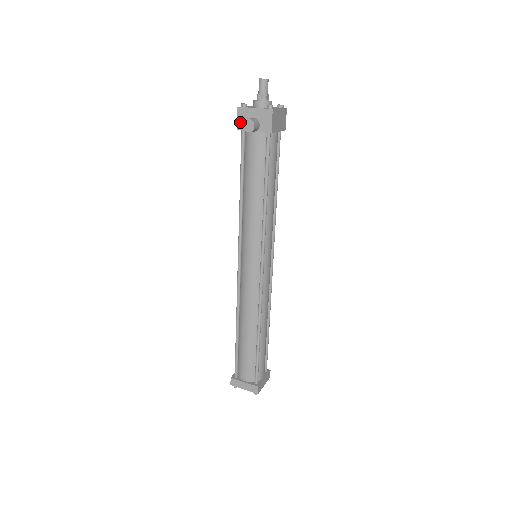
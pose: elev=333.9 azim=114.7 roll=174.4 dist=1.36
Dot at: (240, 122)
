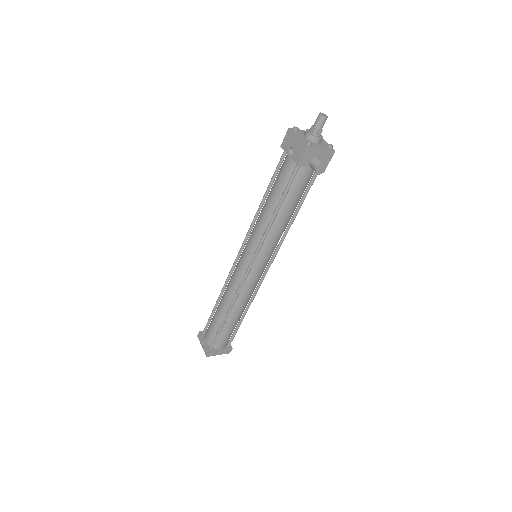
Dot at: (304, 159)
